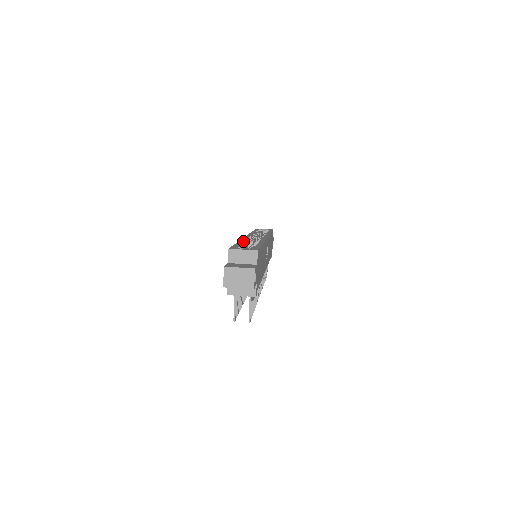
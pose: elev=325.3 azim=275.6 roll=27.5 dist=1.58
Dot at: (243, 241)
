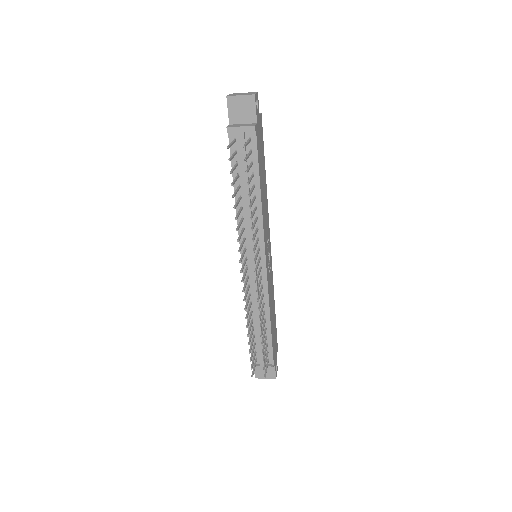
Dot at: occluded
